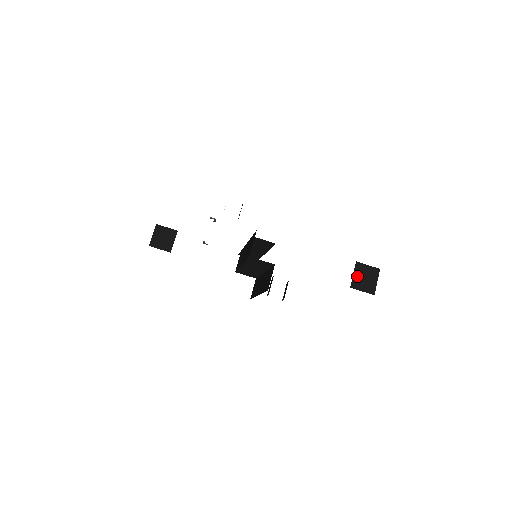
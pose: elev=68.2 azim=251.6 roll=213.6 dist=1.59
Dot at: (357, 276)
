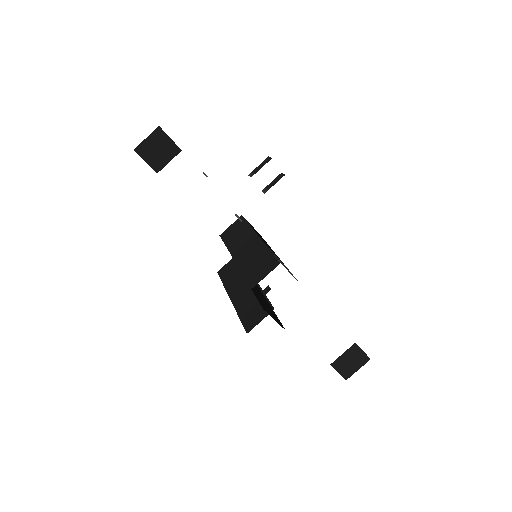
Dot at: (345, 357)
